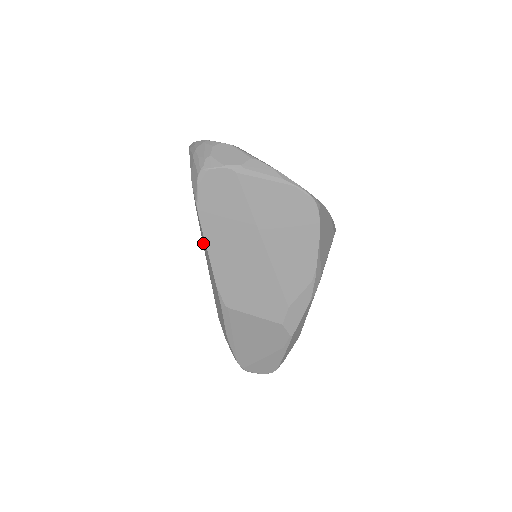
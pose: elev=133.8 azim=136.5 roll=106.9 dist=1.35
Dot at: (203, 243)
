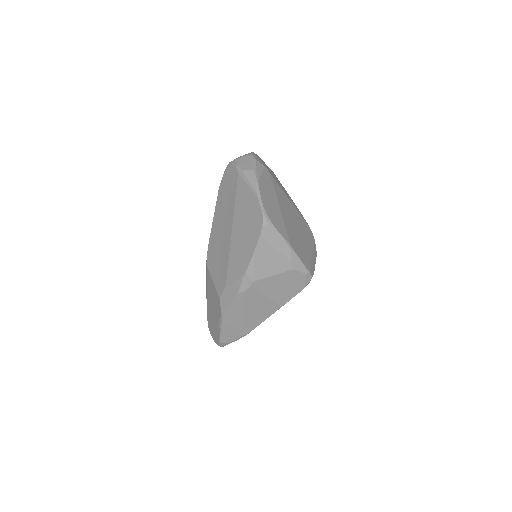
Dot at: occluded
